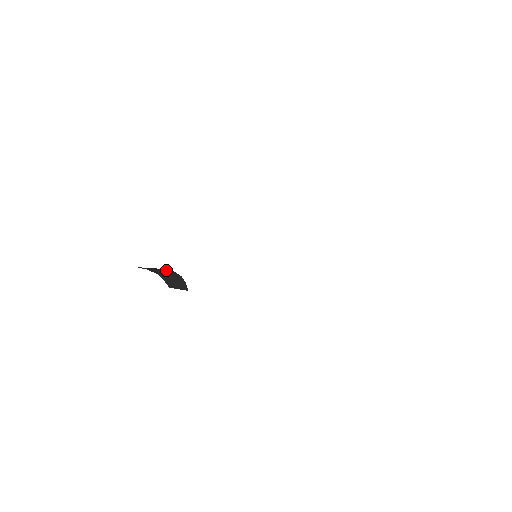
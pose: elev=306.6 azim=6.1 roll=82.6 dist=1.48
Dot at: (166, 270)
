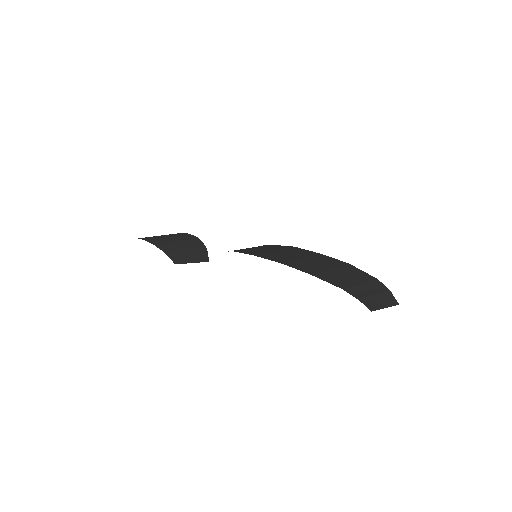
Dot at: (188, 240)
